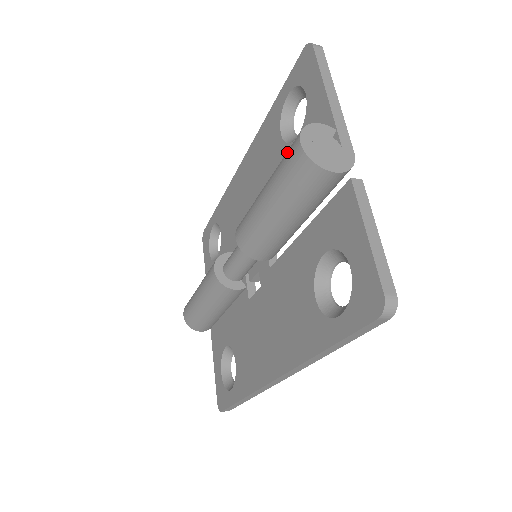
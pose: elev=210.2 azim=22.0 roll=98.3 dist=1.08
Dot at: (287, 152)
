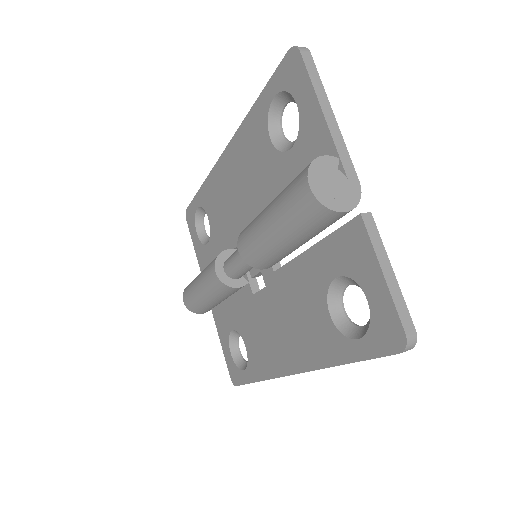
Dot at: (293, 188)
